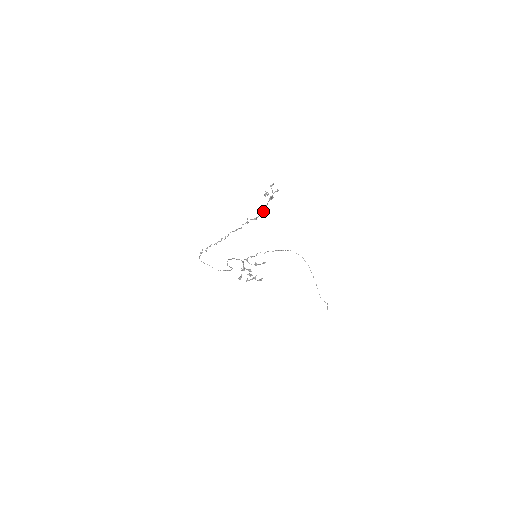
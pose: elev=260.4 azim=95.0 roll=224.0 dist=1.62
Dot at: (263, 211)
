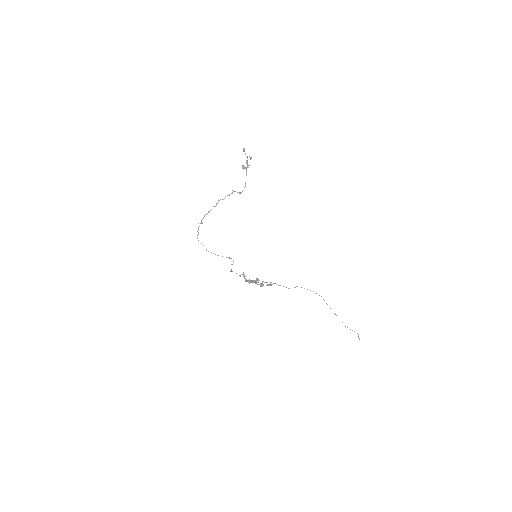
Dot at: (245, 184)
